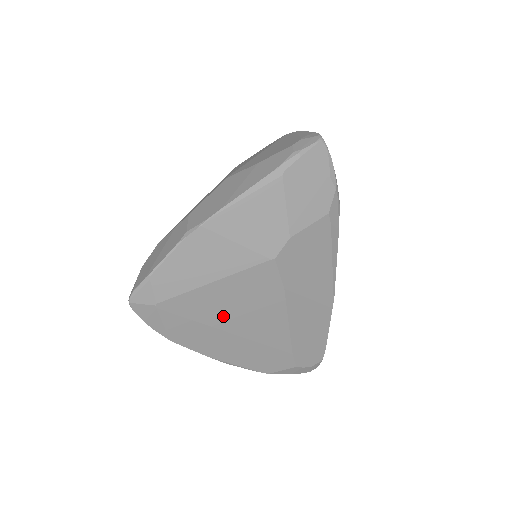
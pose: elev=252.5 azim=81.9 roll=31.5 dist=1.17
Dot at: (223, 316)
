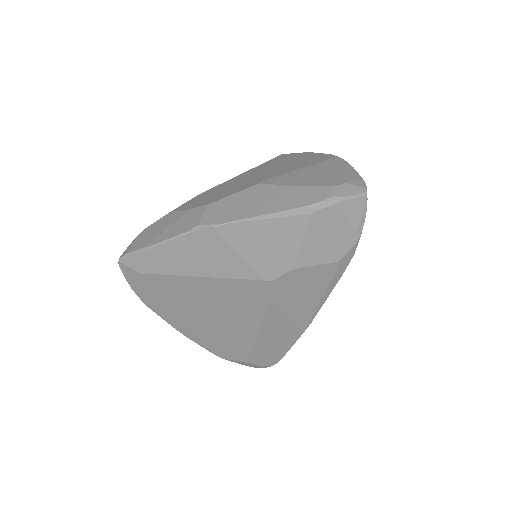
Dot at: (201, 304)
